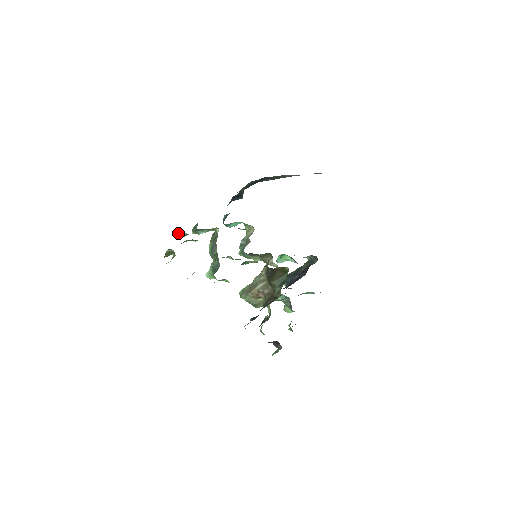
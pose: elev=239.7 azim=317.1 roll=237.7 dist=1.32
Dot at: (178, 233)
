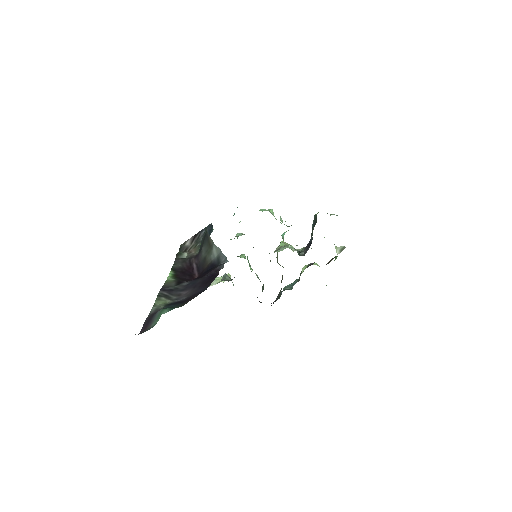
Dot at: occluded
